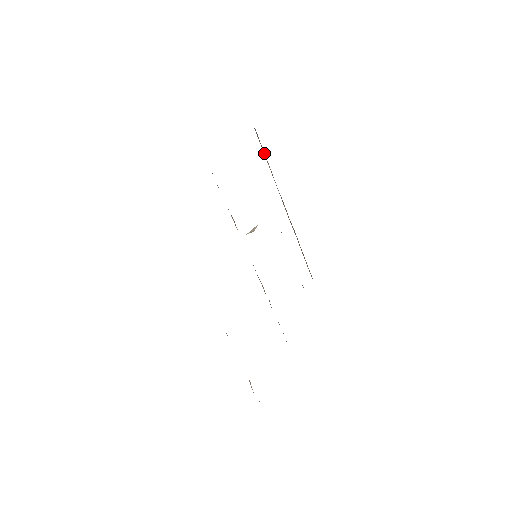
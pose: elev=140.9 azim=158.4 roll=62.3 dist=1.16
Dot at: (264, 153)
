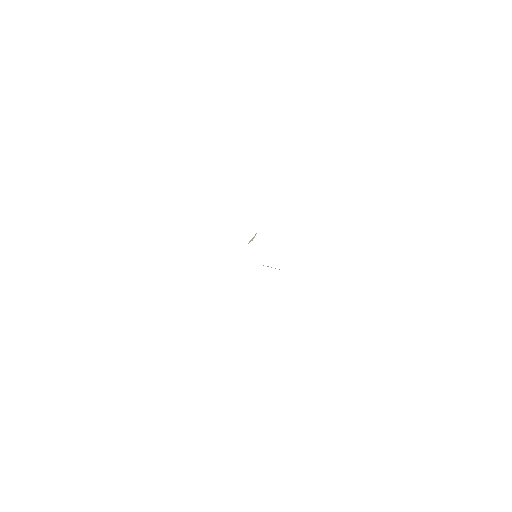
Dot at: occluded
